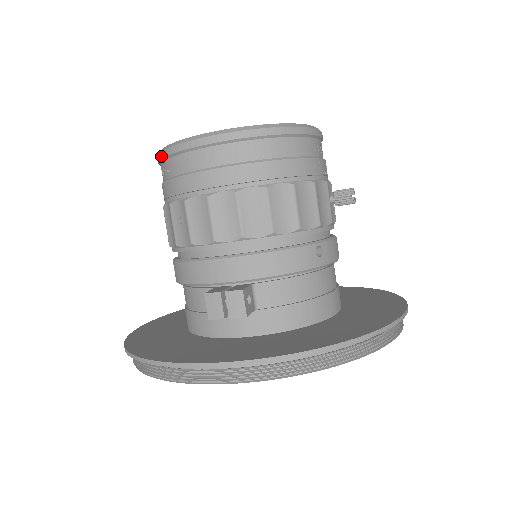
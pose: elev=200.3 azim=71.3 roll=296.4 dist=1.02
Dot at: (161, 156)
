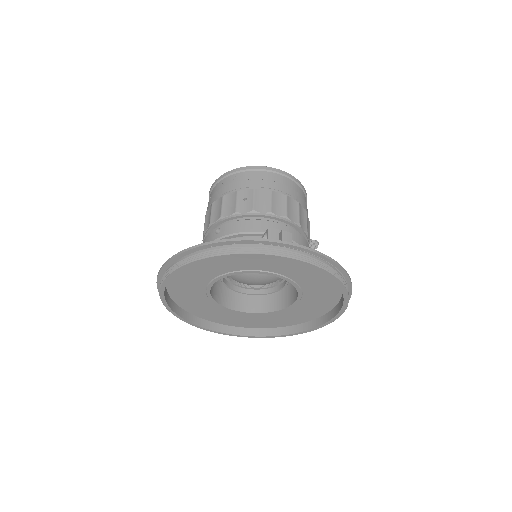
Dot at: (235, 170)
